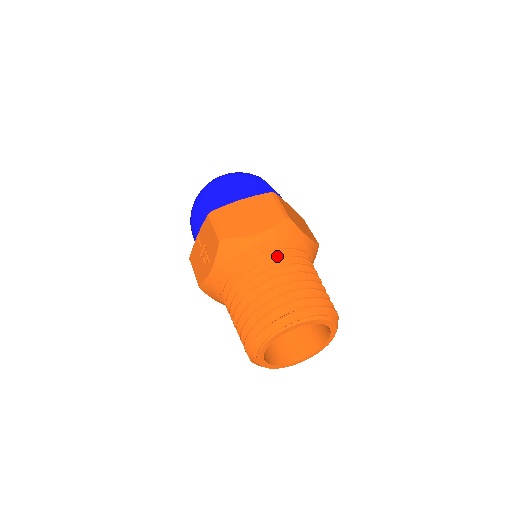
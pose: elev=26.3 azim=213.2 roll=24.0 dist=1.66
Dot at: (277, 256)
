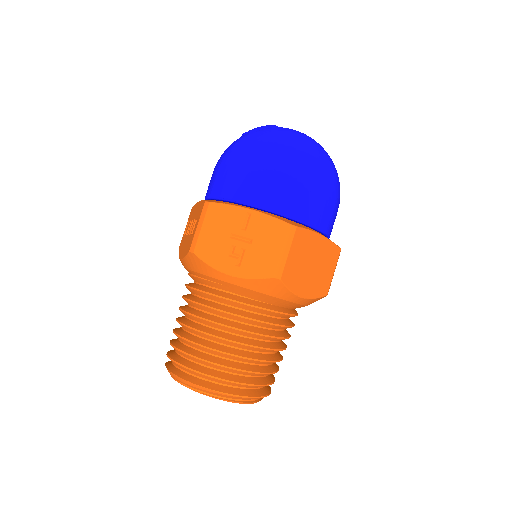
Dot at: (287, 317)
